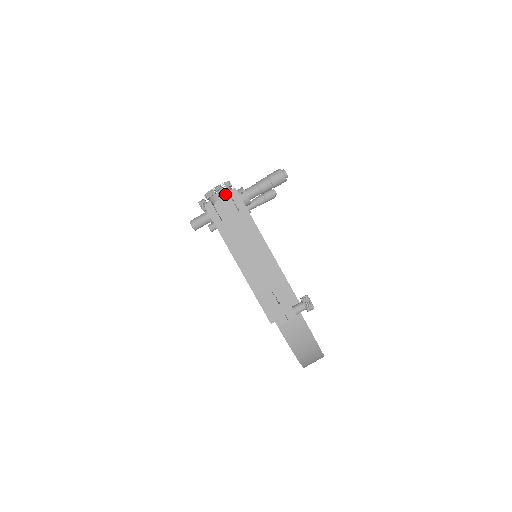
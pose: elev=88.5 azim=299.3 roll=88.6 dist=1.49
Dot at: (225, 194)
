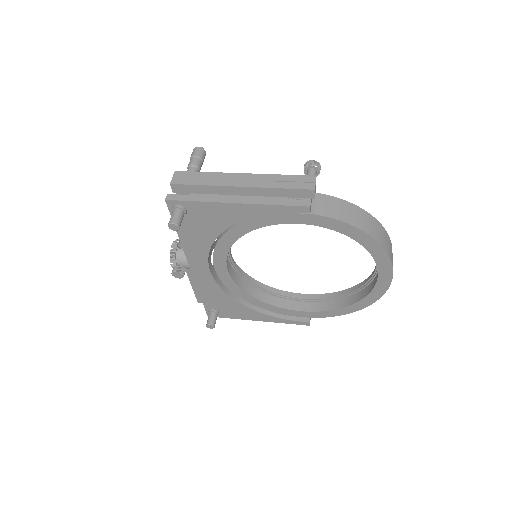
Dot at: occluded
